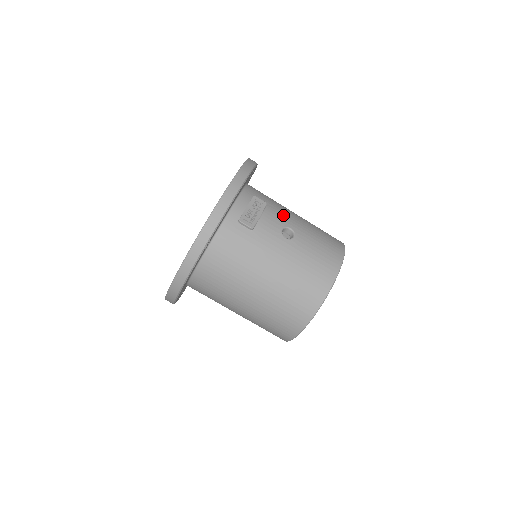
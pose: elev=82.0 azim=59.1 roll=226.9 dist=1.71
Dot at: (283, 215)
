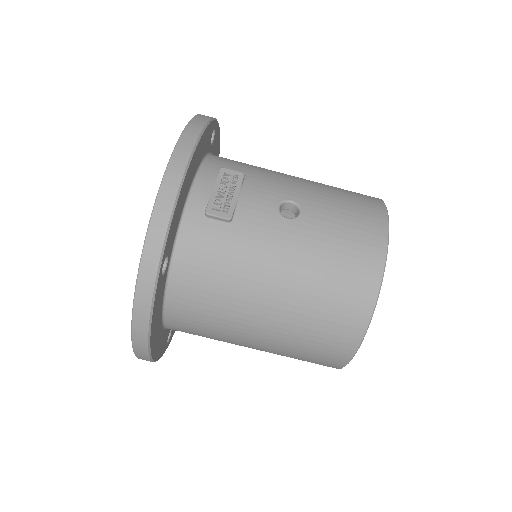
Dot at: (275, 184)
